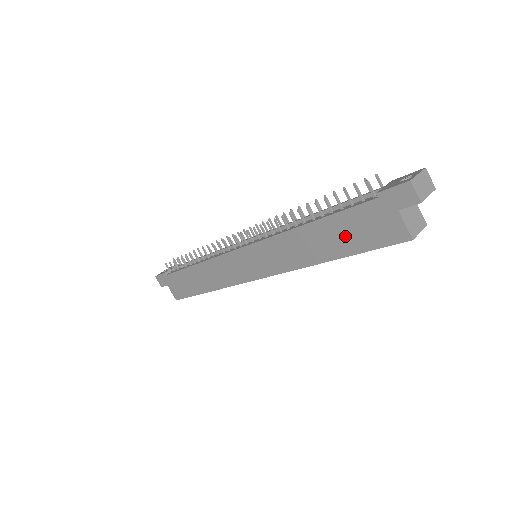
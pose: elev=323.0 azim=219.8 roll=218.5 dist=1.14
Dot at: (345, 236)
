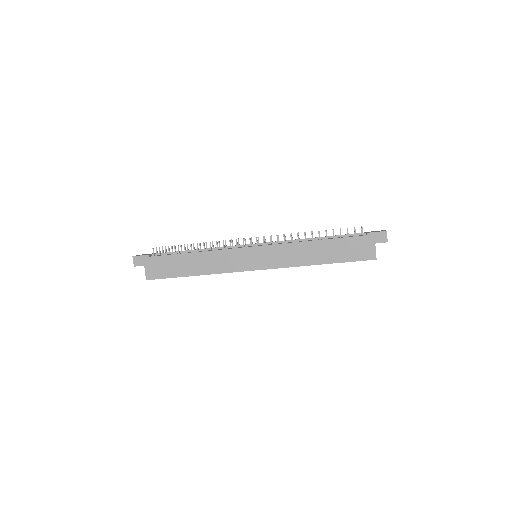
Dot at: (339, 251)
